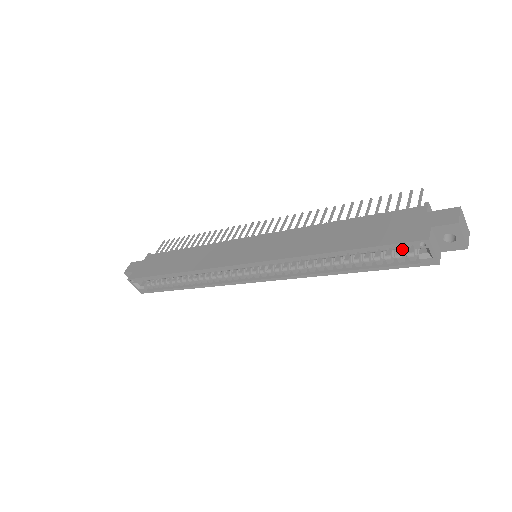
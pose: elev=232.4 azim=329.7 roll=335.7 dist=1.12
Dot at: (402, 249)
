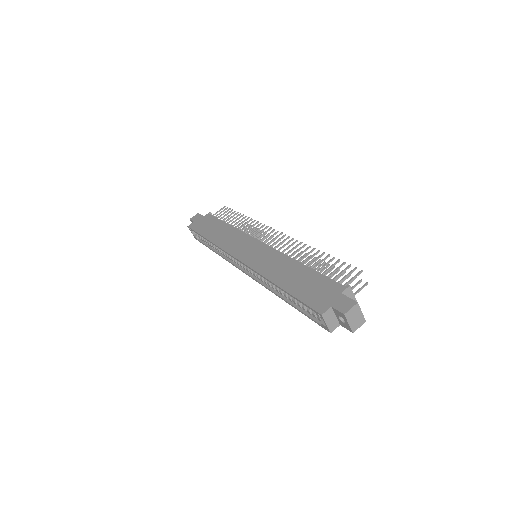
Dot at: occluded
